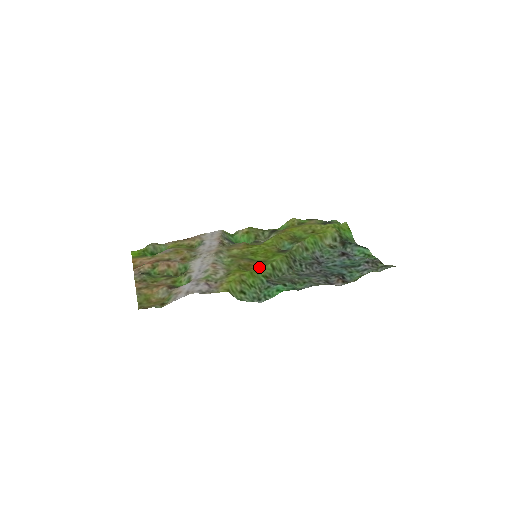
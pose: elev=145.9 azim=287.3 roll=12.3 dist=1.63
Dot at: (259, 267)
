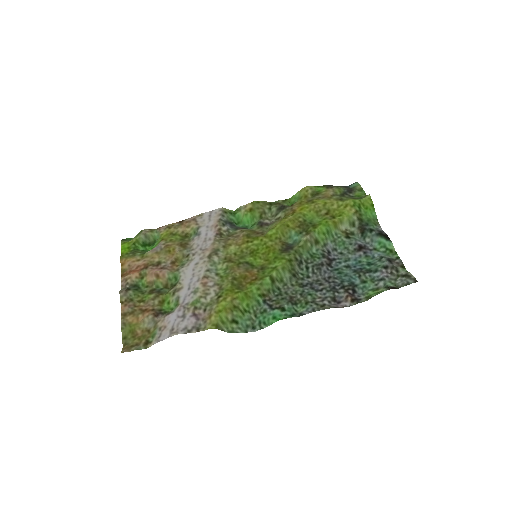
Dot at: (255, 283)
